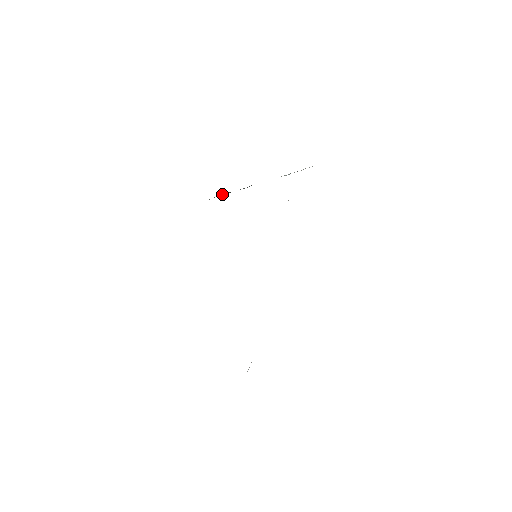
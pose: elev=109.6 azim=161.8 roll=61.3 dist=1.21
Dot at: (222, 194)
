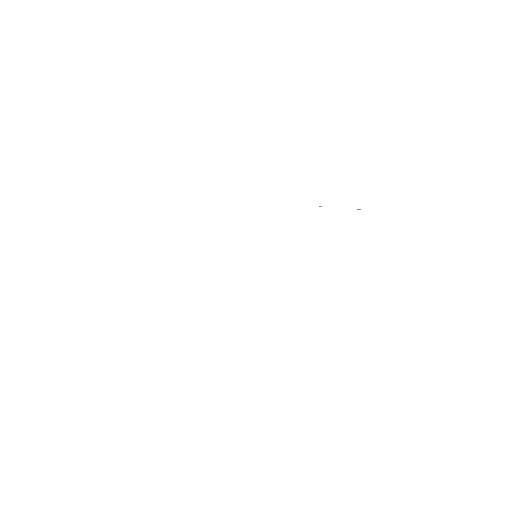
Dot at: occluded
